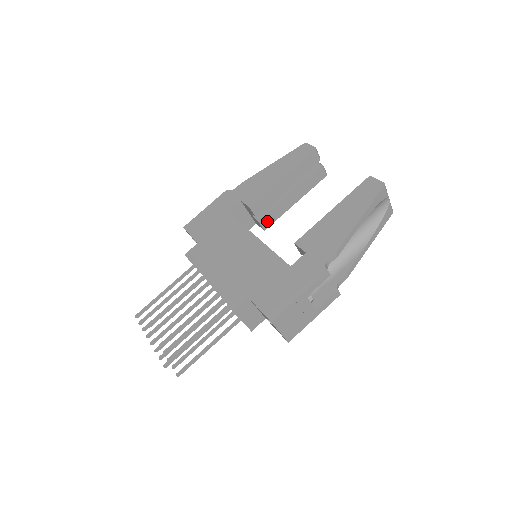
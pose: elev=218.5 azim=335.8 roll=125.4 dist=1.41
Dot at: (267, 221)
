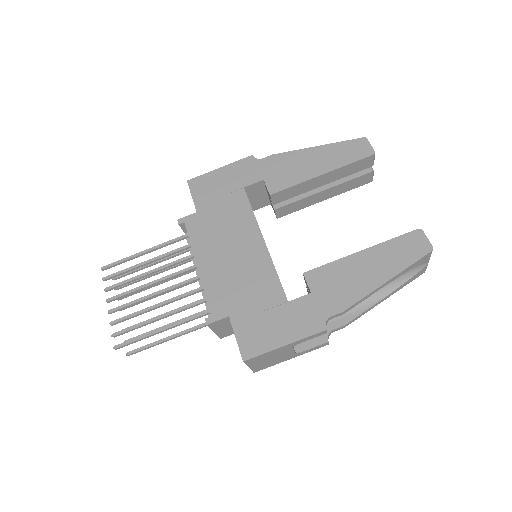
Dot at: (284, 211)
